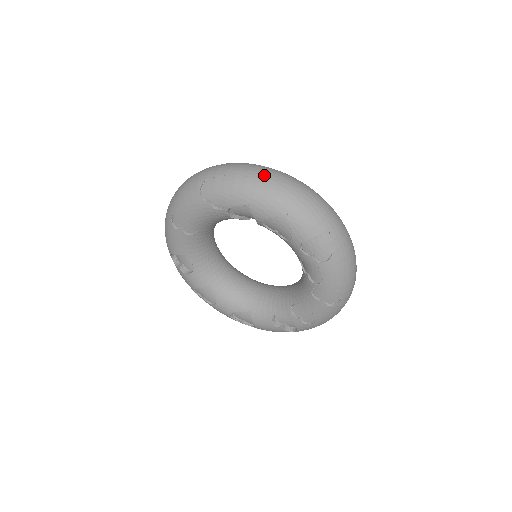
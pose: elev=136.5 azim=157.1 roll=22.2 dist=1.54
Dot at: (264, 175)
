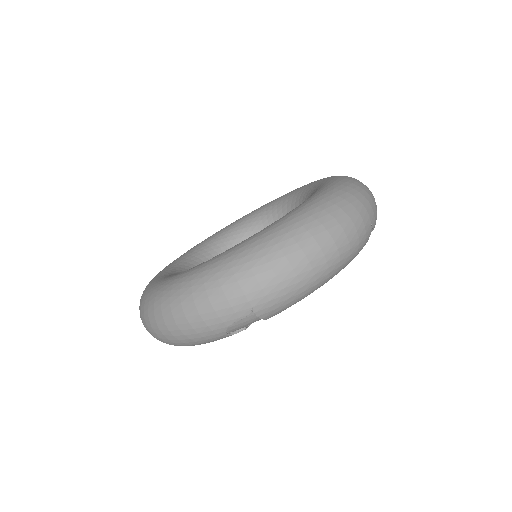
Dot at: (299, 274)
